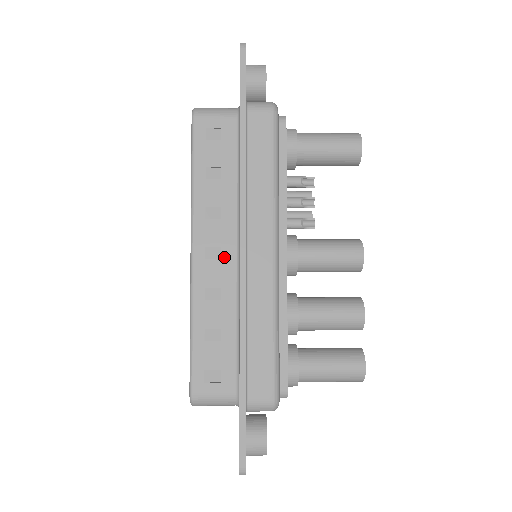
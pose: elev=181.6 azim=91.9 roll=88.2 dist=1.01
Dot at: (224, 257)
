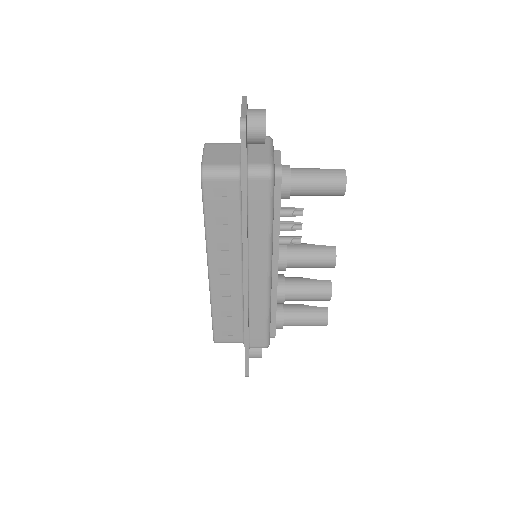
Dot at: (232, 273)
